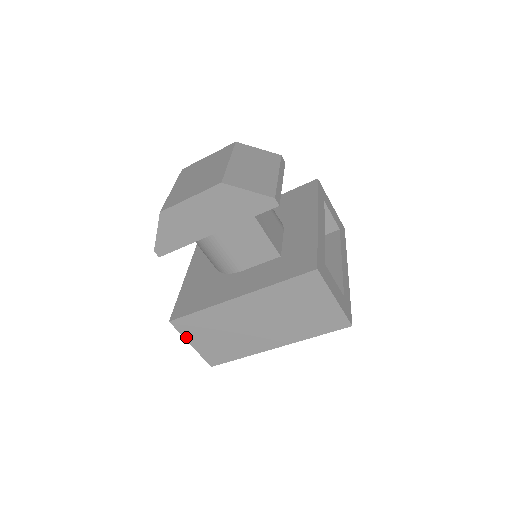
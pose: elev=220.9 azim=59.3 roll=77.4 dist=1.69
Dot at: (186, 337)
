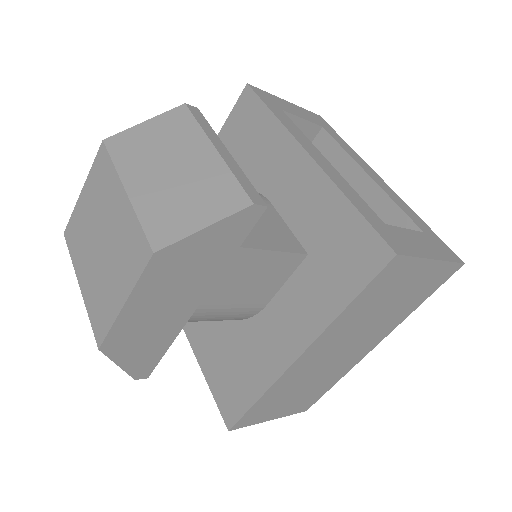
Dot at: (260, 422)
